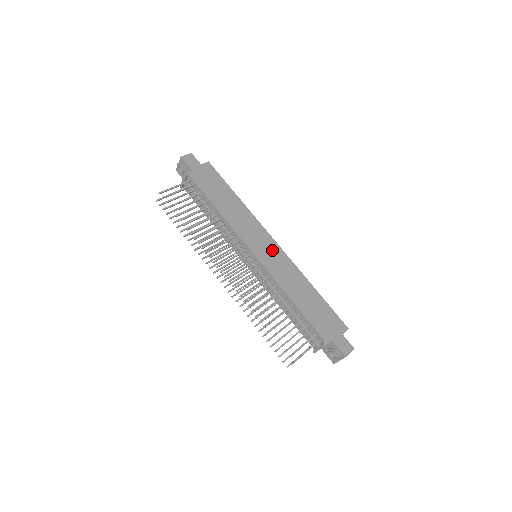
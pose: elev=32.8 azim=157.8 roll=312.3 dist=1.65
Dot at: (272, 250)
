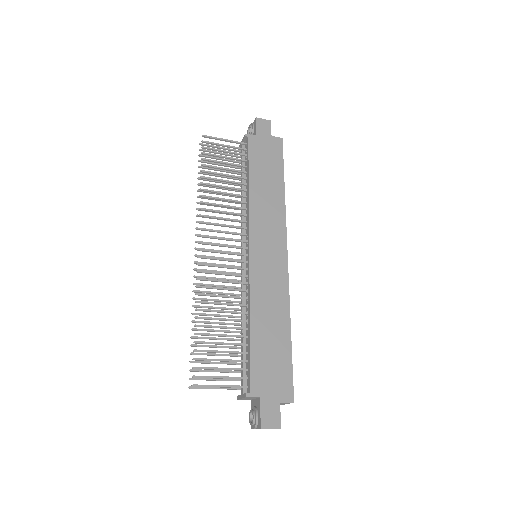
Dot at: (275, 259)
